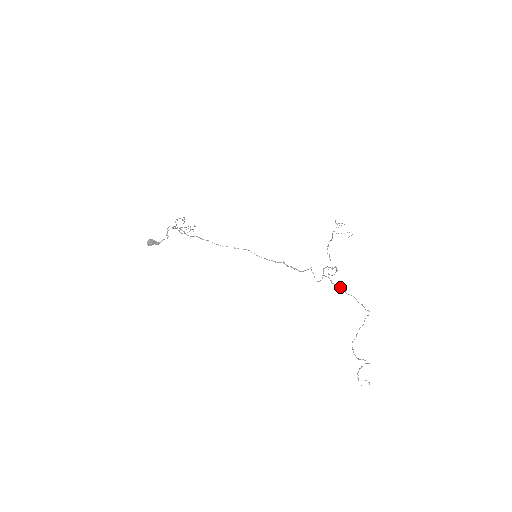
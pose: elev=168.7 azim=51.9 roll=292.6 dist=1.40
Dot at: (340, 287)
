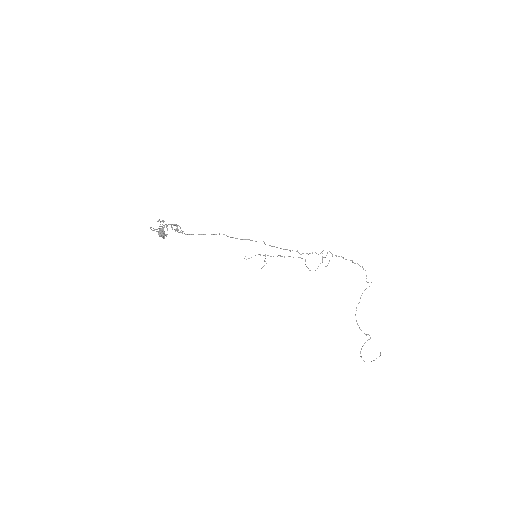
Dot at: occluded
